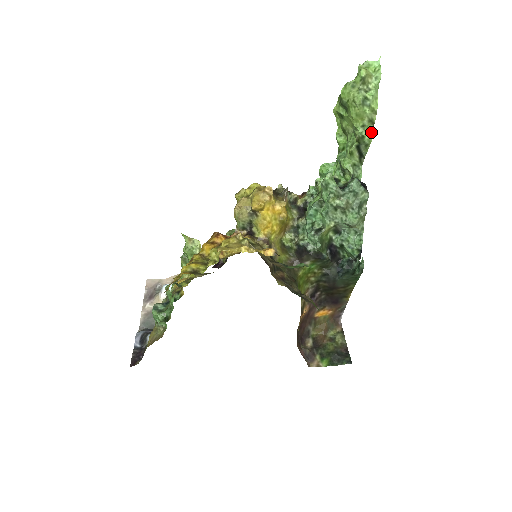
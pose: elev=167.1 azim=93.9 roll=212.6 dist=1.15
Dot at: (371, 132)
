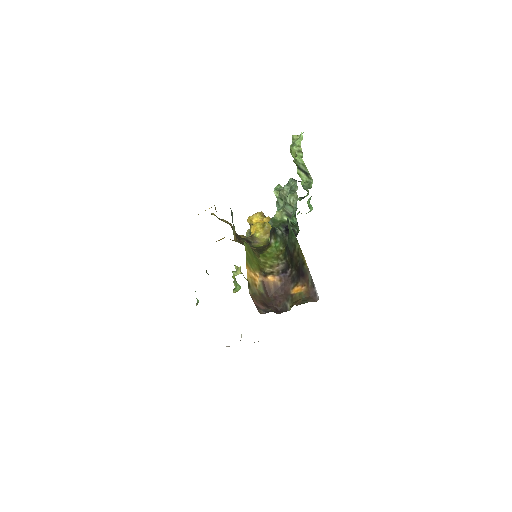
Dot at: (302, 157)
